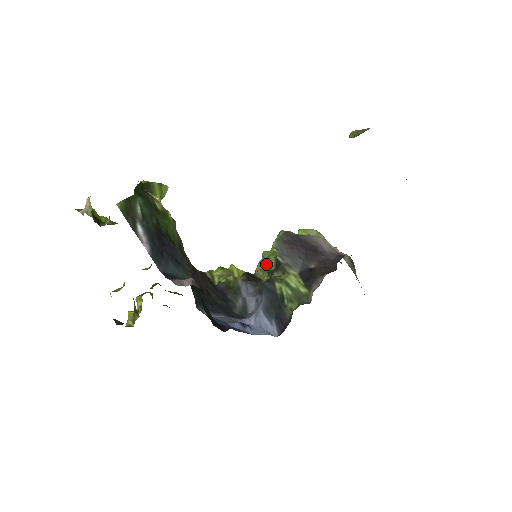
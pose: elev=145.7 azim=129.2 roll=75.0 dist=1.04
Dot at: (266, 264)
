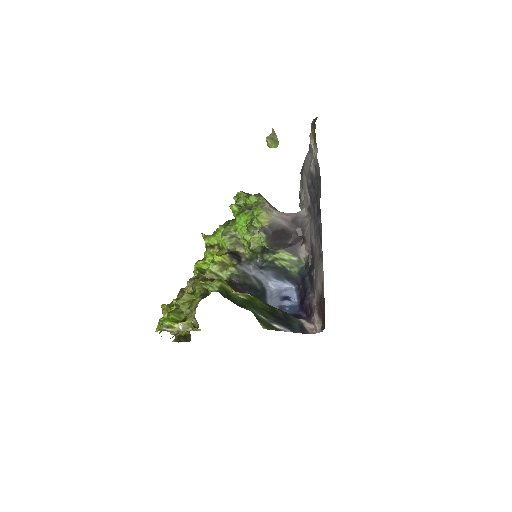
Dot at: (253, 250)
